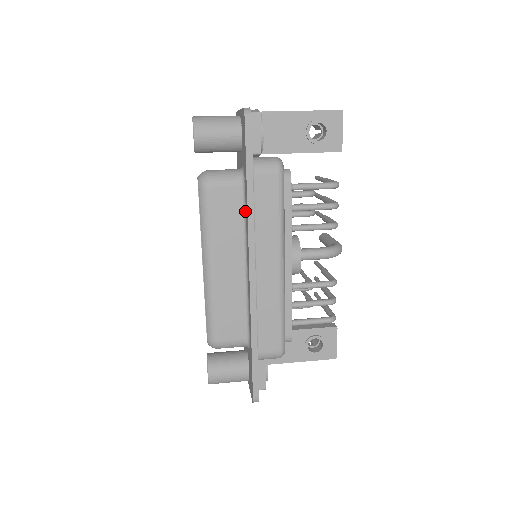
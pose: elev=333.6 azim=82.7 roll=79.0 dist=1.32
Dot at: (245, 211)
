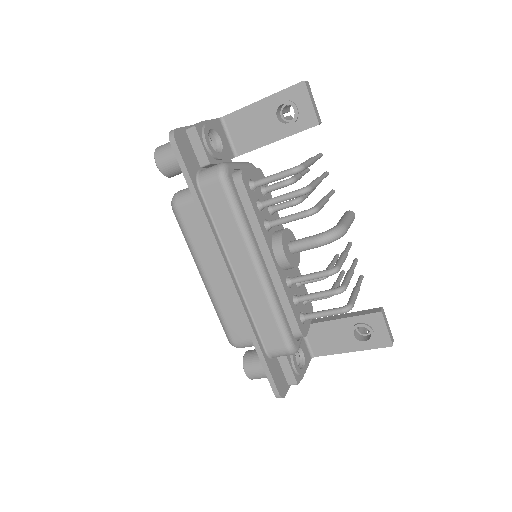
Dot at: occluded
